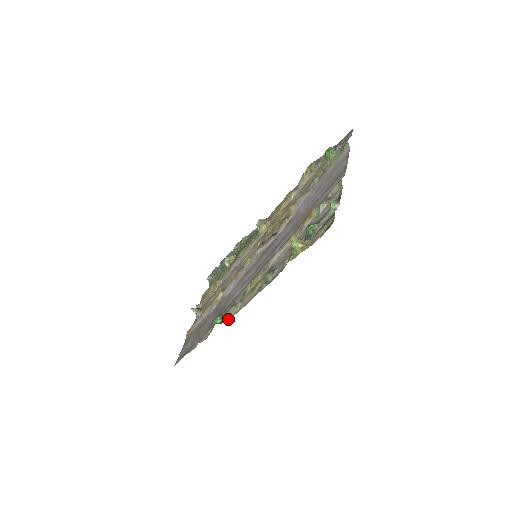
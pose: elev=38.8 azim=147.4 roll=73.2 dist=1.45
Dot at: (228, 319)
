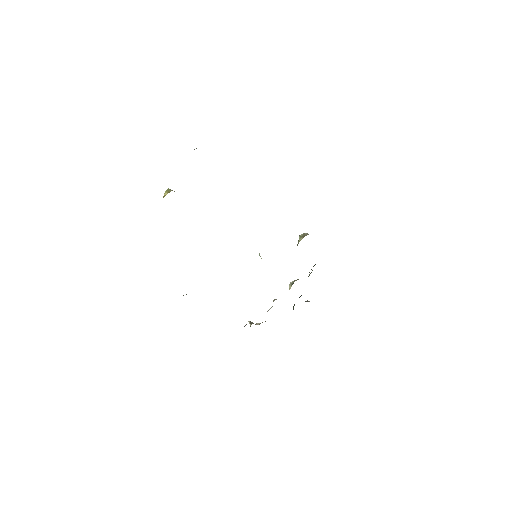
Dot at: occluded
